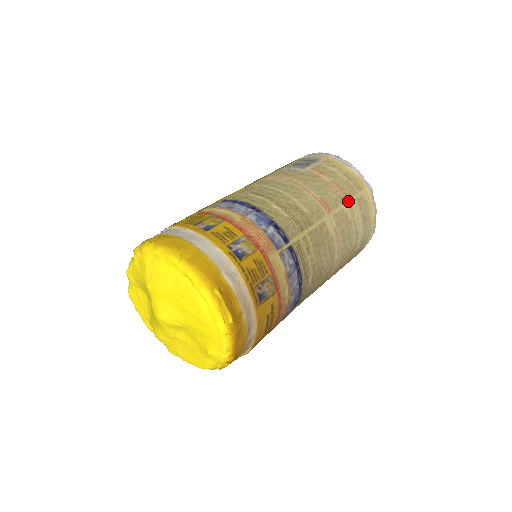
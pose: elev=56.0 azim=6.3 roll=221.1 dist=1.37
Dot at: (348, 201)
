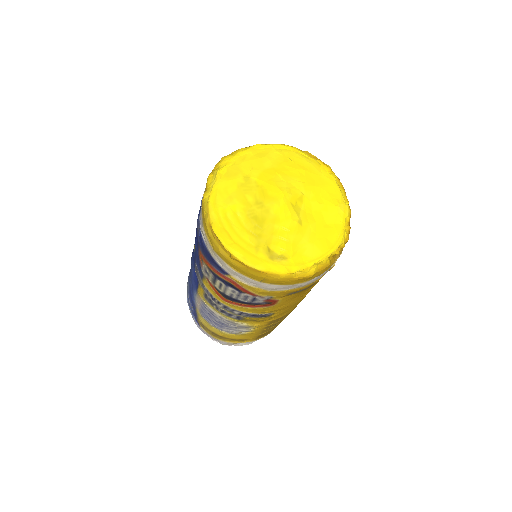
Dot at: occluded
